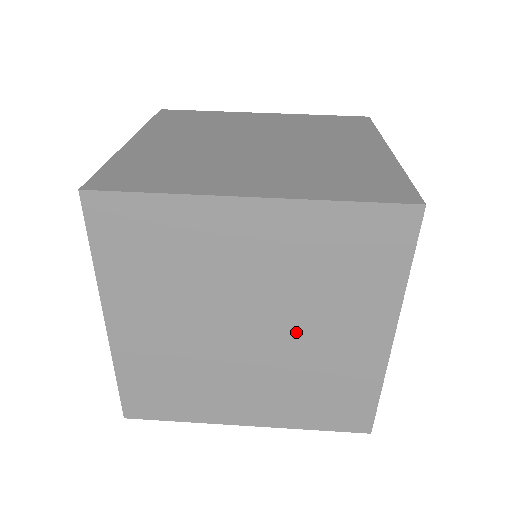
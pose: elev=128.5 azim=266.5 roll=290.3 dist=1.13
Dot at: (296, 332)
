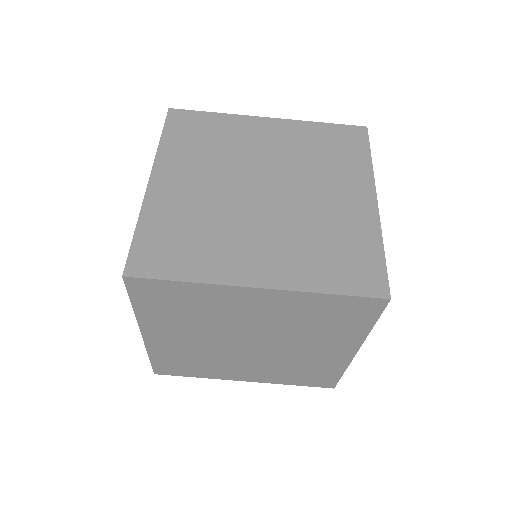
Dot at: (286, 346)
